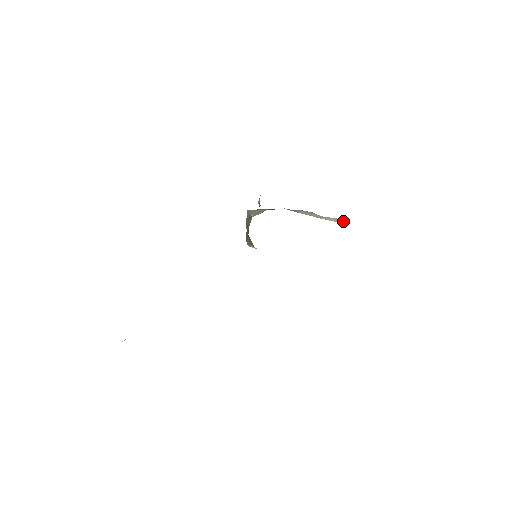
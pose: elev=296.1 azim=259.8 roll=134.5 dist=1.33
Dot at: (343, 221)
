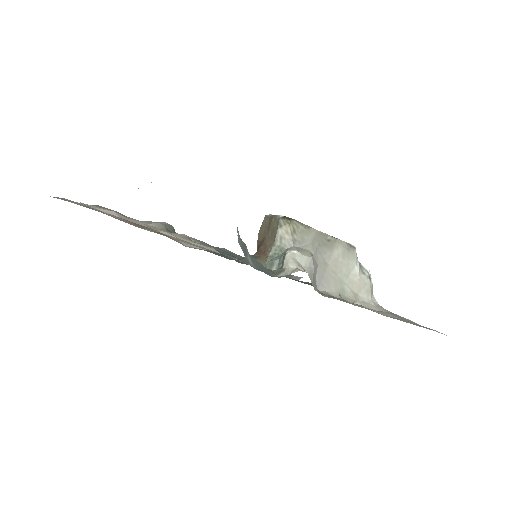
Dot at: (365, 295)
